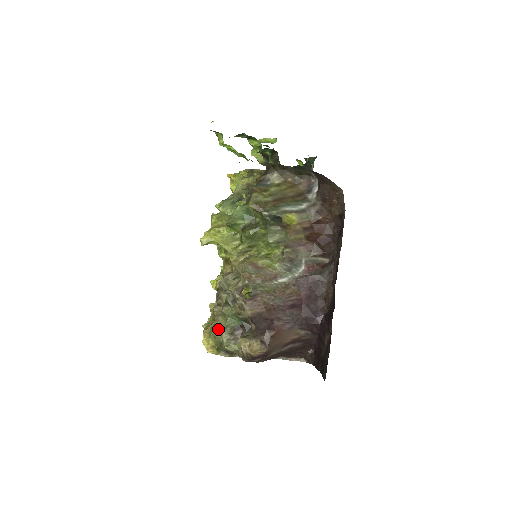
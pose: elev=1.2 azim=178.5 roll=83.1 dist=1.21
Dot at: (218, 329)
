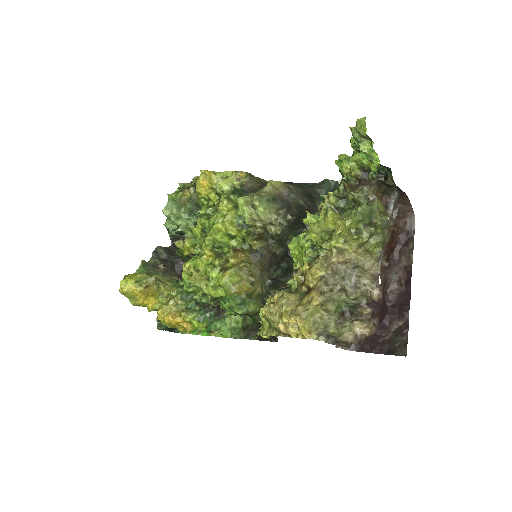
Dot at: (329, 313)
